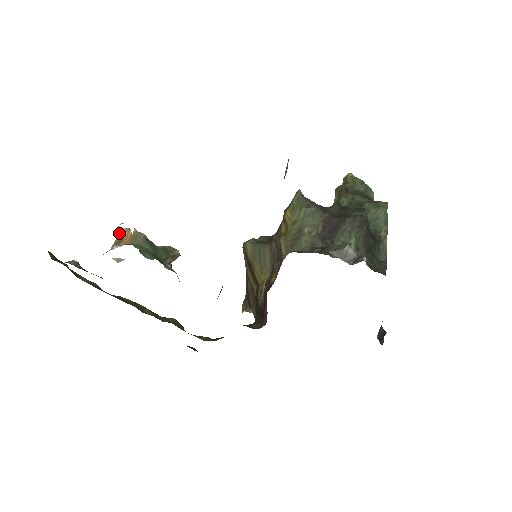
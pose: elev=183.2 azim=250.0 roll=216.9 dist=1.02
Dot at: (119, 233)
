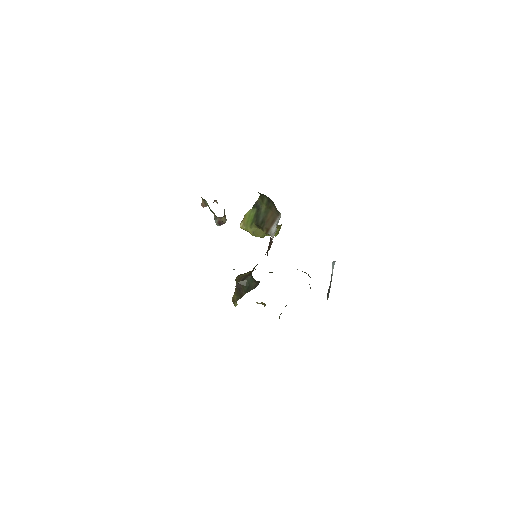
Dot at: occluded
